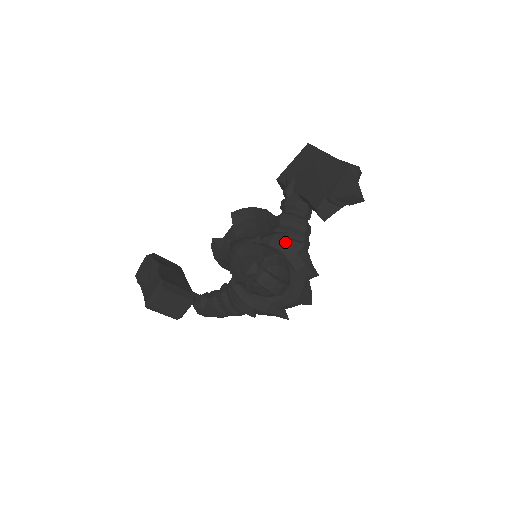
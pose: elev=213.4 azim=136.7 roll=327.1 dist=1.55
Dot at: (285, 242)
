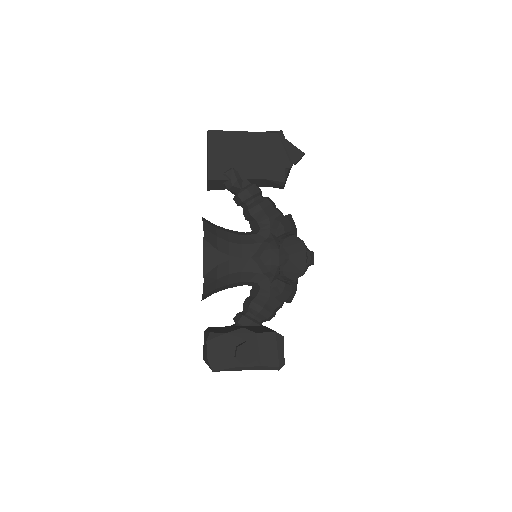
Dot at: (290, 222)
